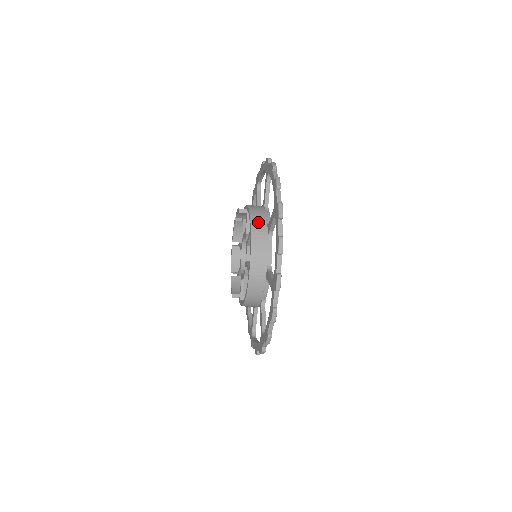
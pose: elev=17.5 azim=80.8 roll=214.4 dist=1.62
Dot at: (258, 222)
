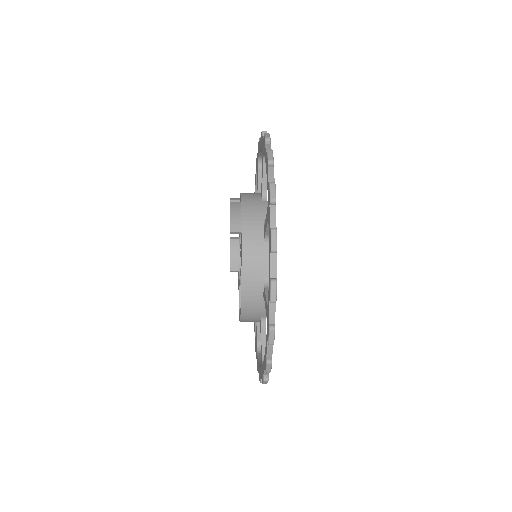
Dot at: (252, 277)
